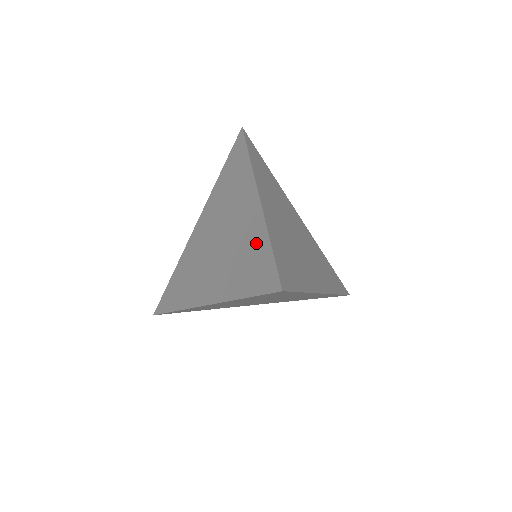
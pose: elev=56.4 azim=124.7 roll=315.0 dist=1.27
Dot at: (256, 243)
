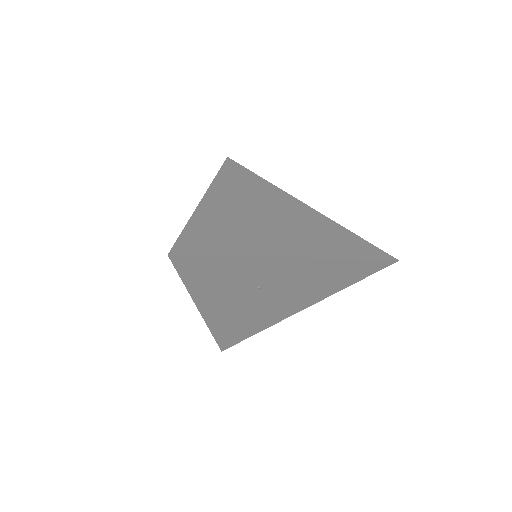
Dot at: occluded
